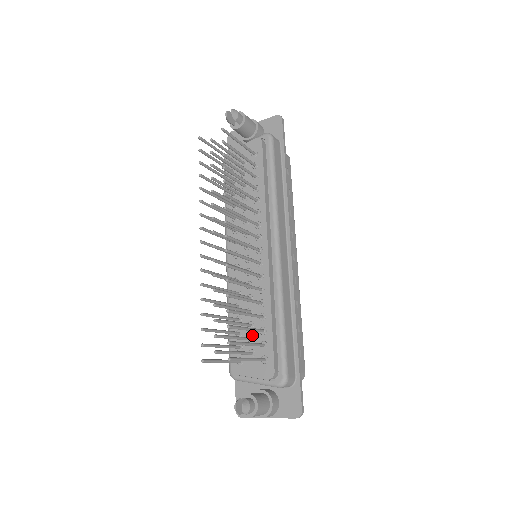
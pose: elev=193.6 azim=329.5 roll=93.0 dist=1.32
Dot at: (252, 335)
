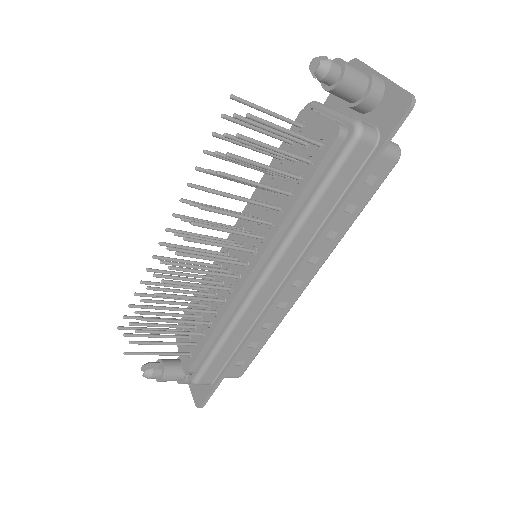
Dot at: occluded
